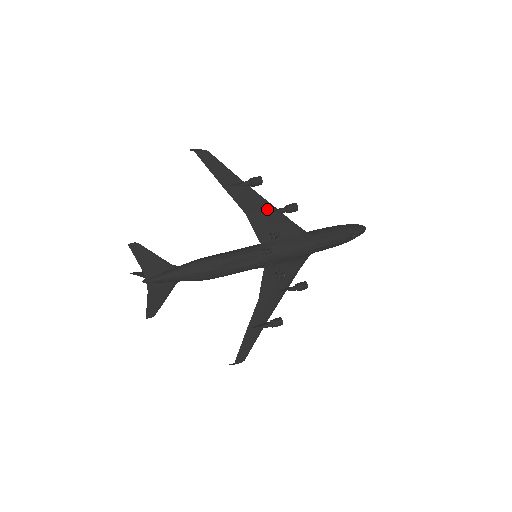
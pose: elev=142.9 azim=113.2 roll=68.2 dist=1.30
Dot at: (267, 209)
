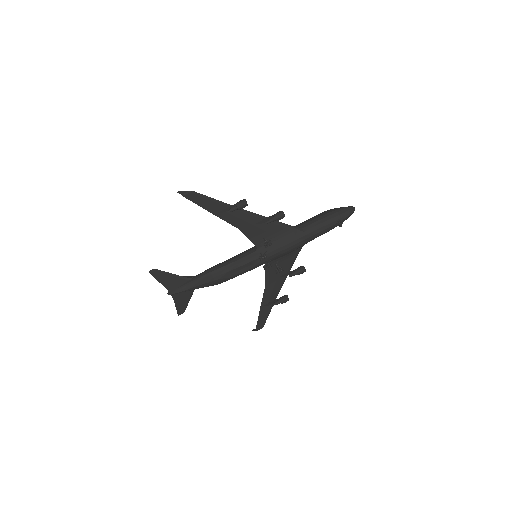
Dot at: (257, 220)
